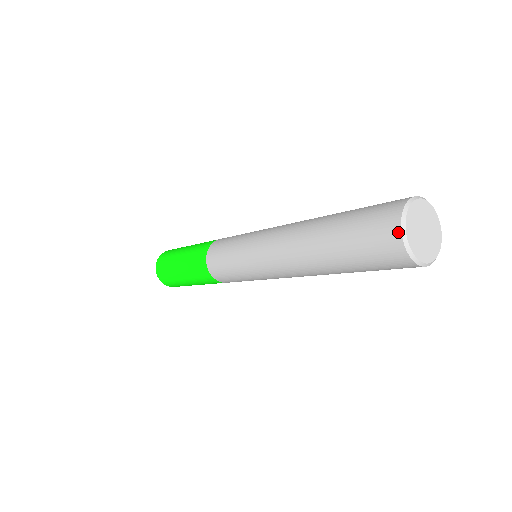
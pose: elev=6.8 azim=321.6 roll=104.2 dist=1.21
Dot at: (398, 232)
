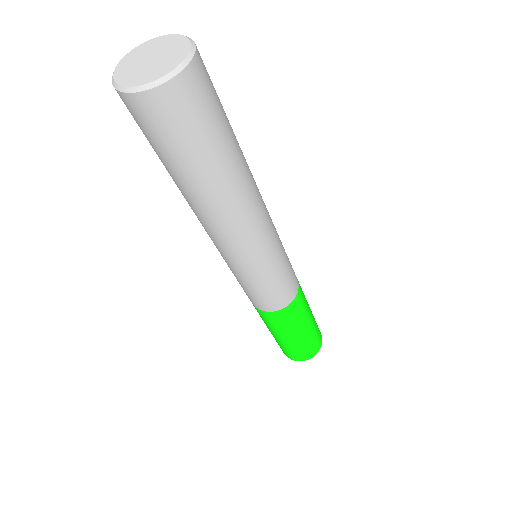
Dot at: occluded
